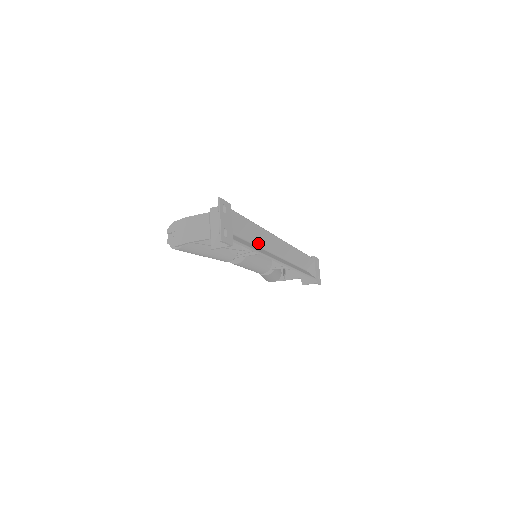
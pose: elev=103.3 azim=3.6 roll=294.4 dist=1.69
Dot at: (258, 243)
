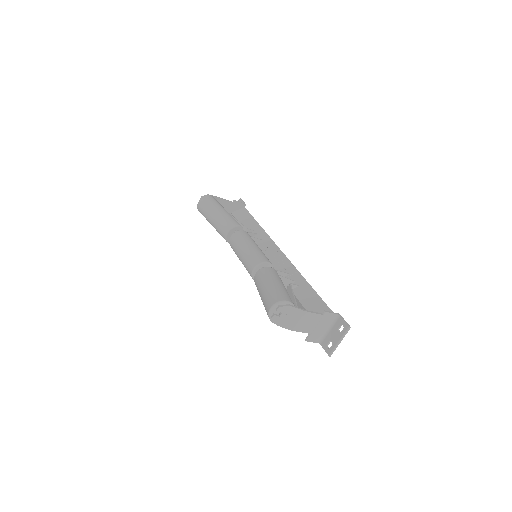
Dot at: occluded
